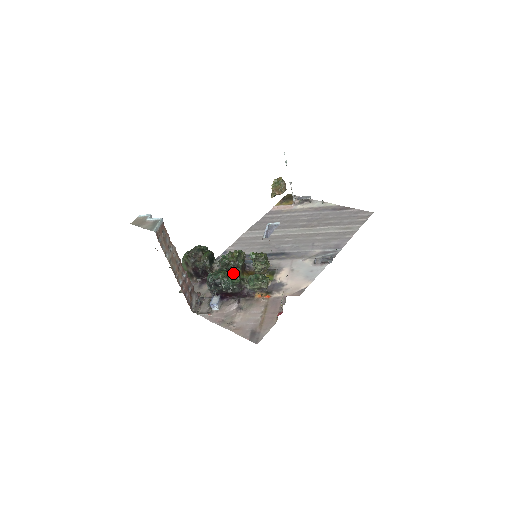
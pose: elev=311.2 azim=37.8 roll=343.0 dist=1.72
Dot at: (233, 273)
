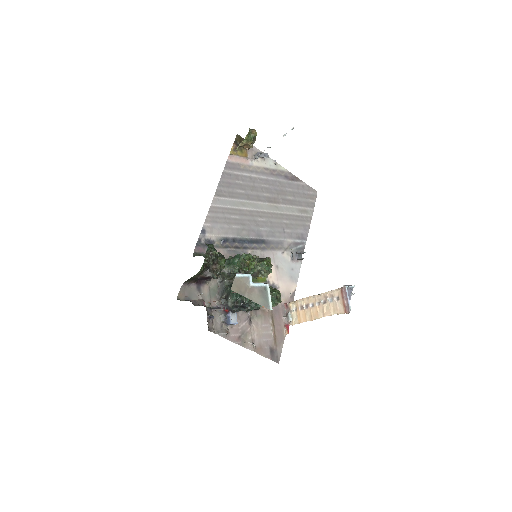
Dot at: occluded
